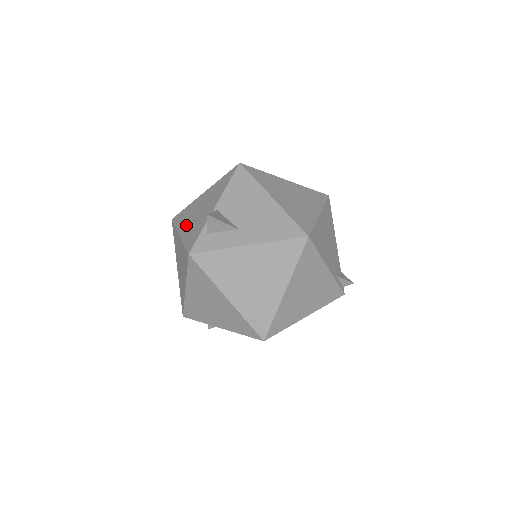
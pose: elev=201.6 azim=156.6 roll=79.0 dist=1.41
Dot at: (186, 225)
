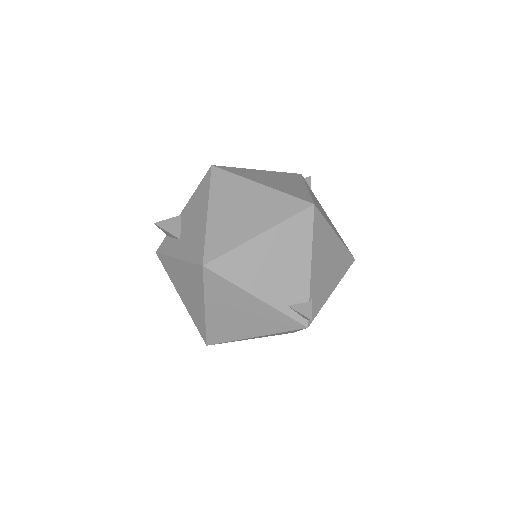
Dot at: occluded
